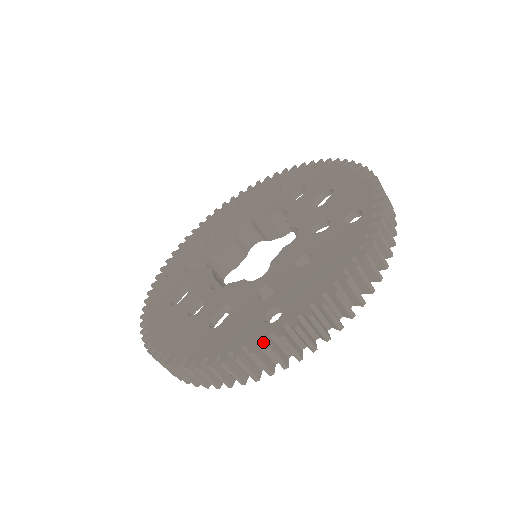
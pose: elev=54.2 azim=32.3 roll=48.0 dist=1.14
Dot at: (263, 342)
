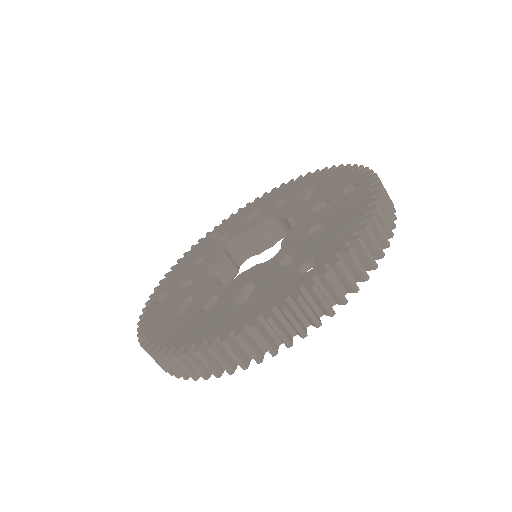
Dot at: (308, 284)
